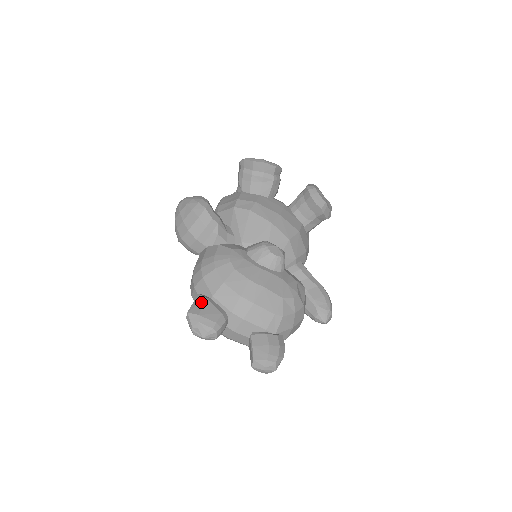
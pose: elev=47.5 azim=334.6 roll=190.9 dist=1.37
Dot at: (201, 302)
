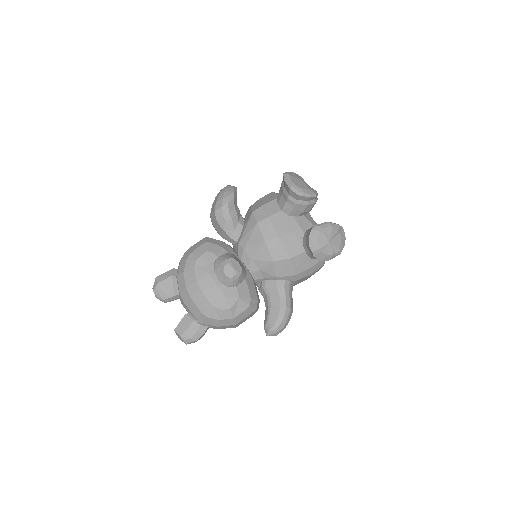
Dot at: (167, 276)
